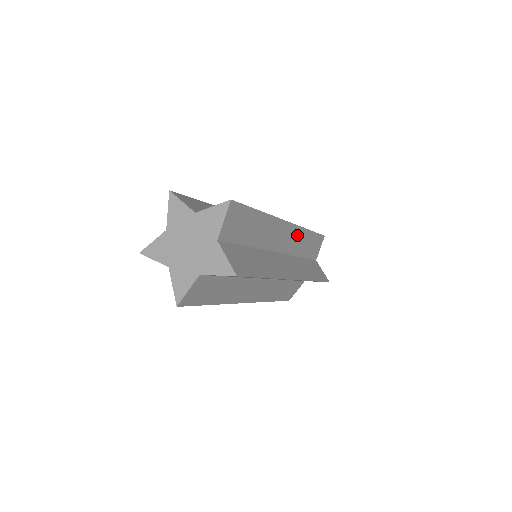
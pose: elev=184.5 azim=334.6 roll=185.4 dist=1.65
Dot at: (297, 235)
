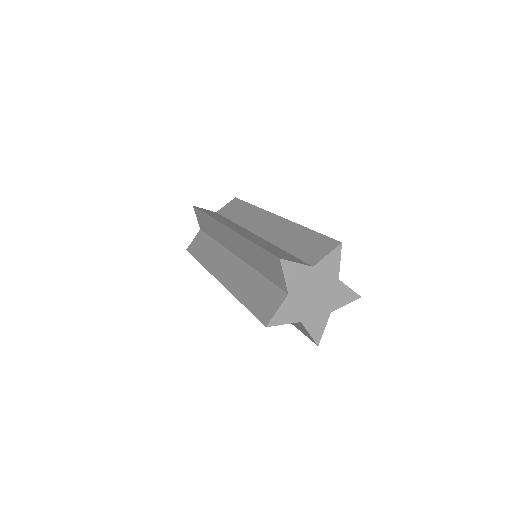
Dot at: occluded
